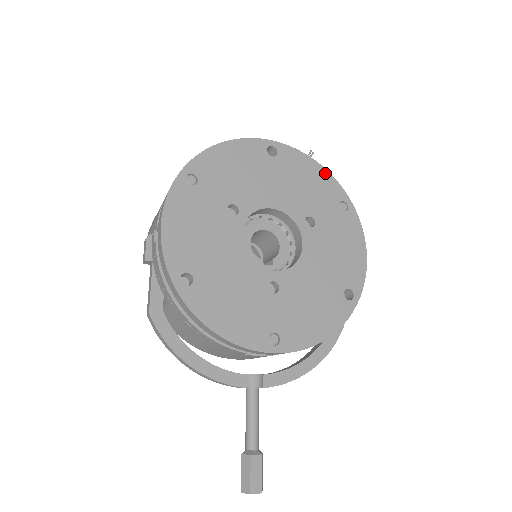
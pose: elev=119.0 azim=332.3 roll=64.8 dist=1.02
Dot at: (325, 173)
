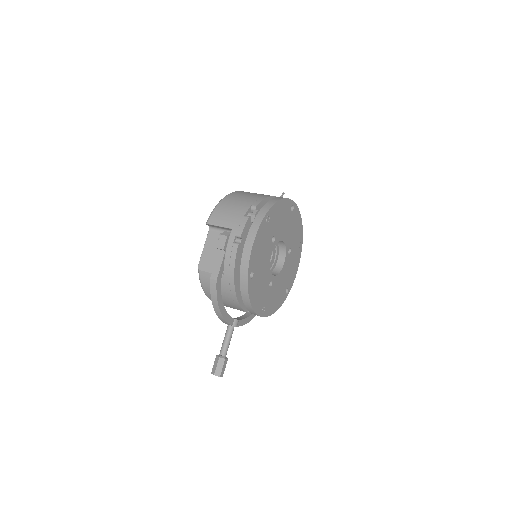
Dot at: (301, 225)
